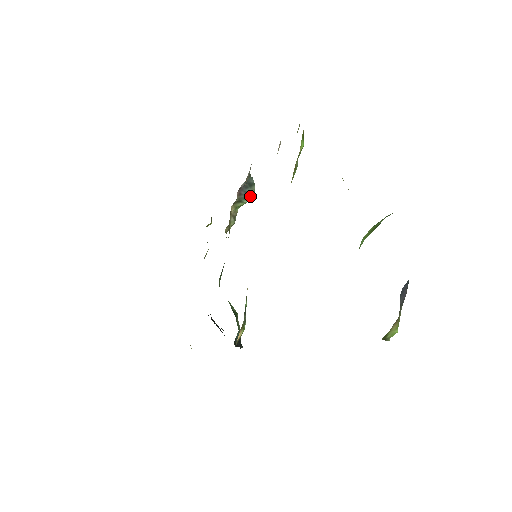
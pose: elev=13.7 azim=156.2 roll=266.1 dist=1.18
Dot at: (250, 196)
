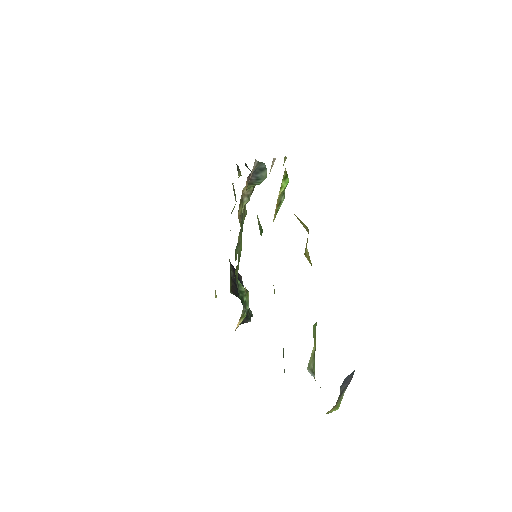
Dot at: (262, 179)
